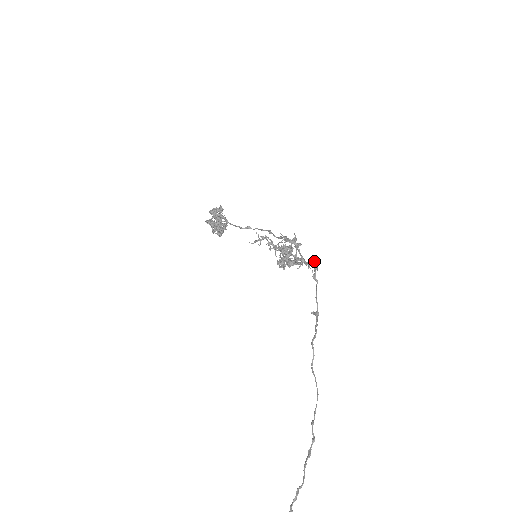
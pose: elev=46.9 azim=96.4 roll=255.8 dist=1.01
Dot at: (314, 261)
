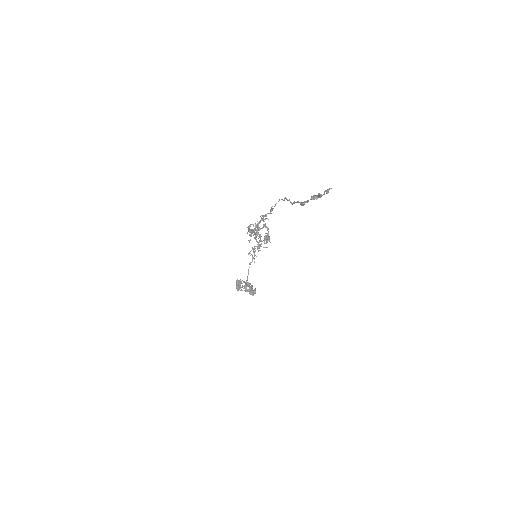
Dot at: (262, 216)
